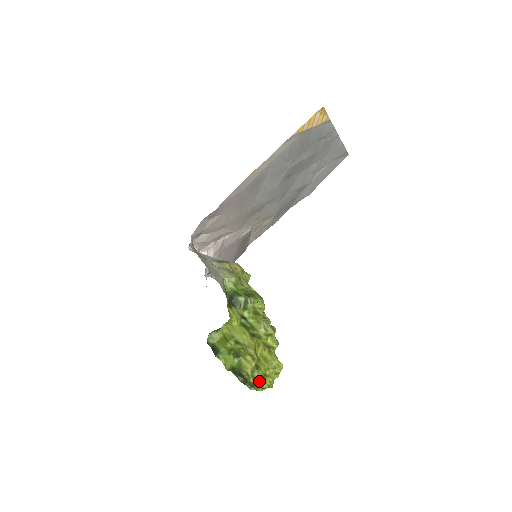
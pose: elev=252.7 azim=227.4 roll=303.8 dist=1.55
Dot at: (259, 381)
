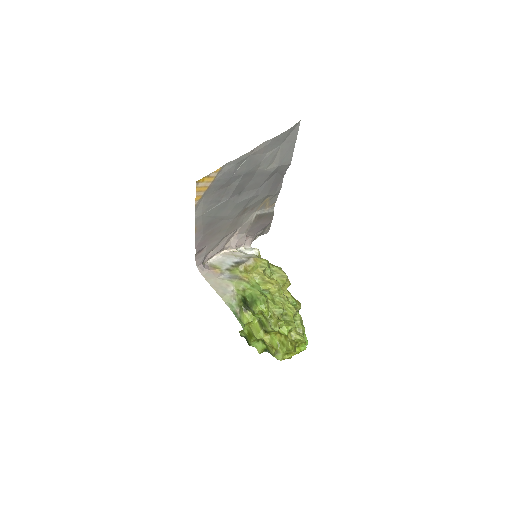
Dot at: occluded
